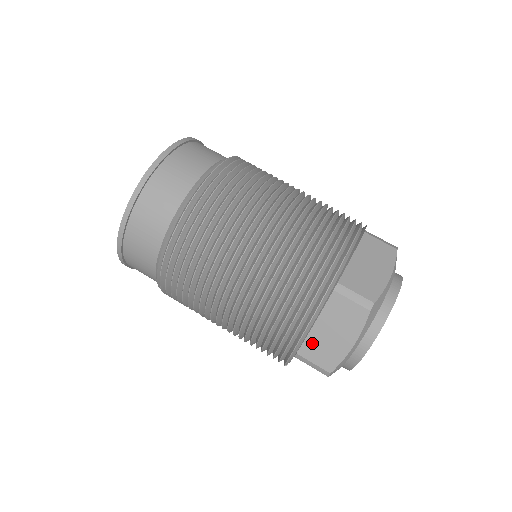
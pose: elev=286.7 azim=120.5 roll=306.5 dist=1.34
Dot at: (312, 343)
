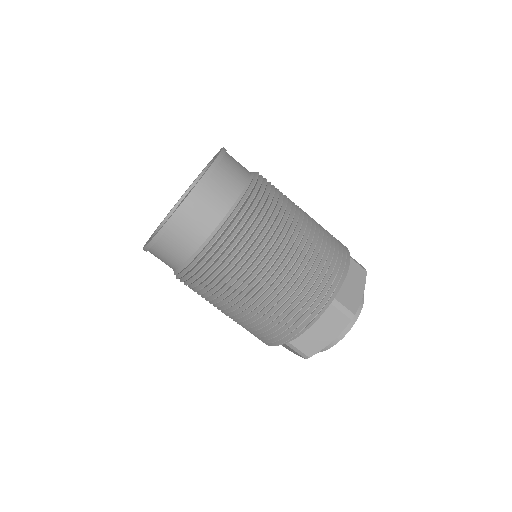
Dot at: occluded
